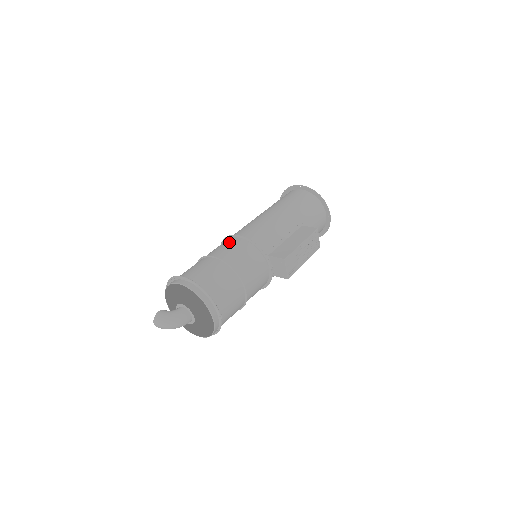
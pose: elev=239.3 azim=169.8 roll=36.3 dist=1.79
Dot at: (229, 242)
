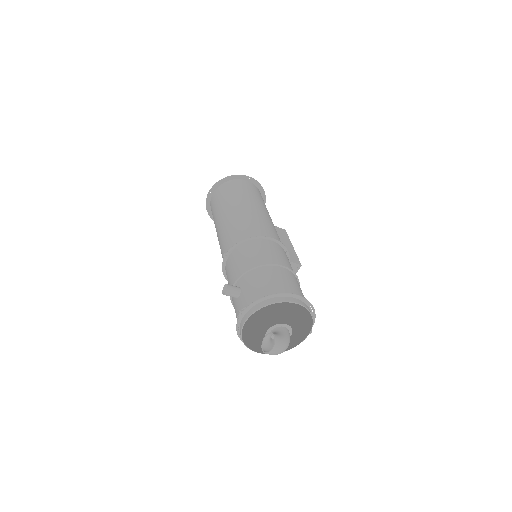
Dot at: (271, 246)
